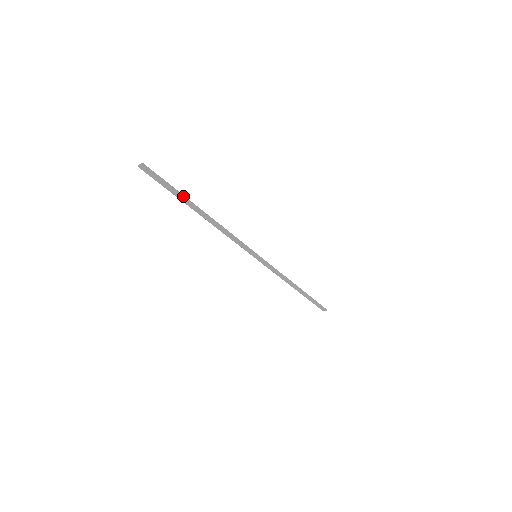
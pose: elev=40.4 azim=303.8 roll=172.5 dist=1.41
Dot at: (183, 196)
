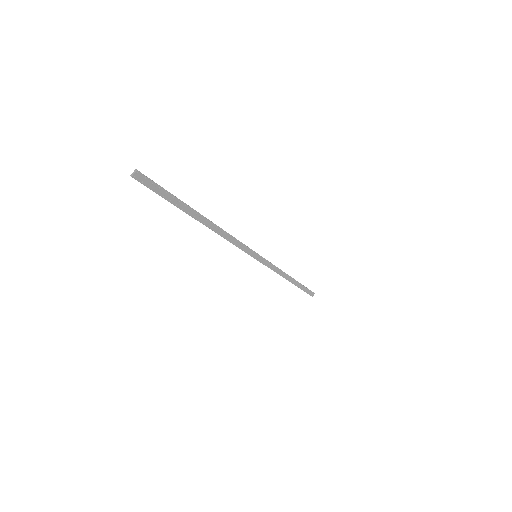
Dot at: (184, 203)
